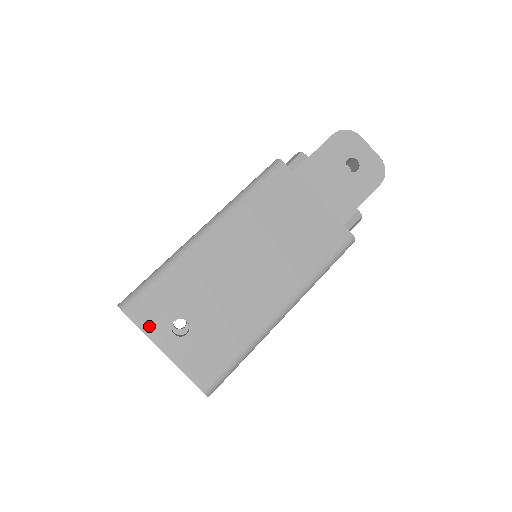
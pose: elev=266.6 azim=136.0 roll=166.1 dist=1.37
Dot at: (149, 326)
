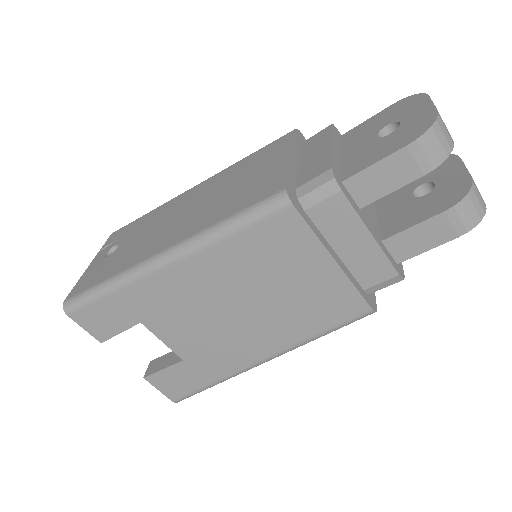
Dot at: (107, 245)
